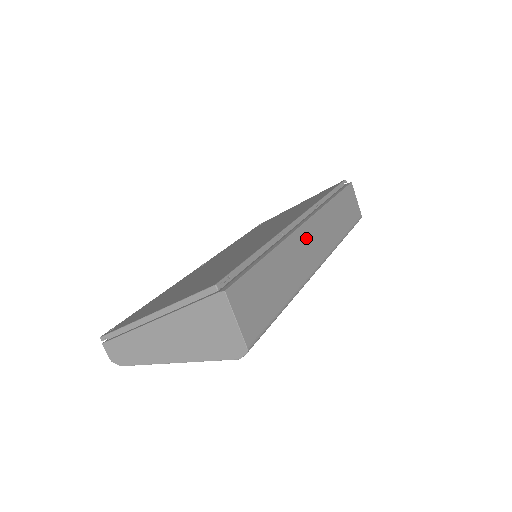
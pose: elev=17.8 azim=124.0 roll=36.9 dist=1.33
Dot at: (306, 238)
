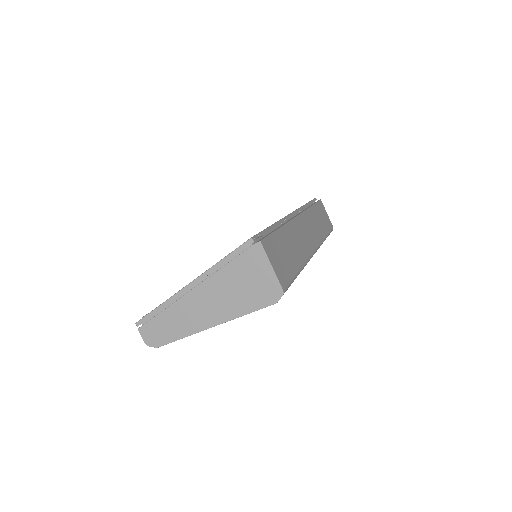
Dot at: (301, 227)
